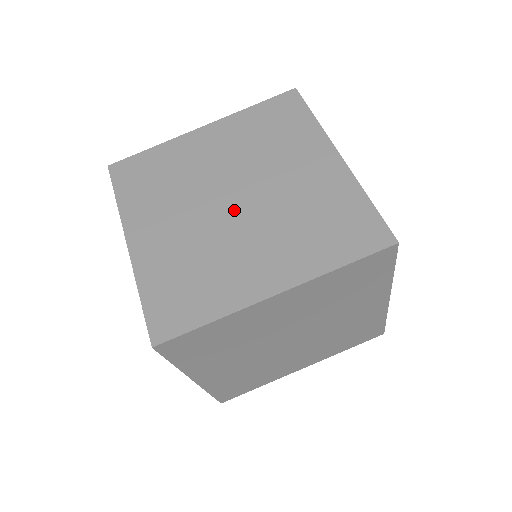
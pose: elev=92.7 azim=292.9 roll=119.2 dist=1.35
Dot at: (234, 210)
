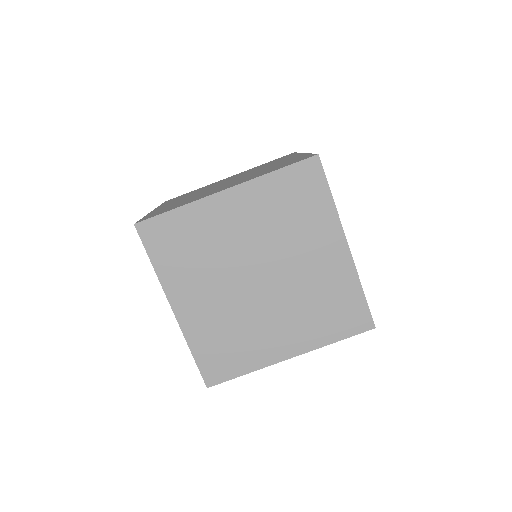
Dot at: (260, 289)
